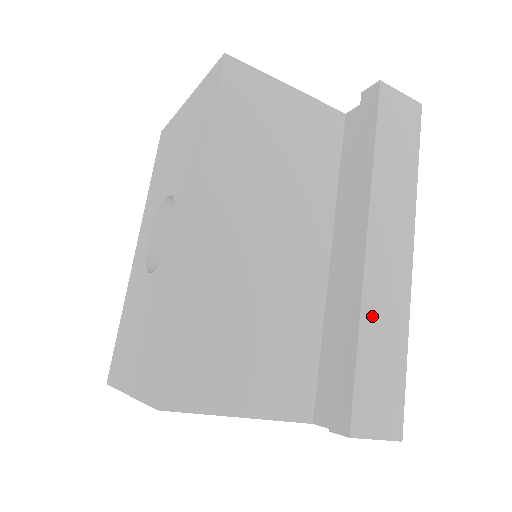
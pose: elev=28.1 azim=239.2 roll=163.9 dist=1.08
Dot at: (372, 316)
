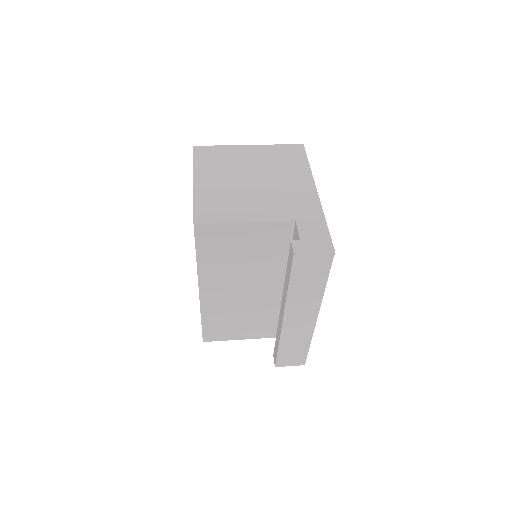
Dot at: (287, 340)
